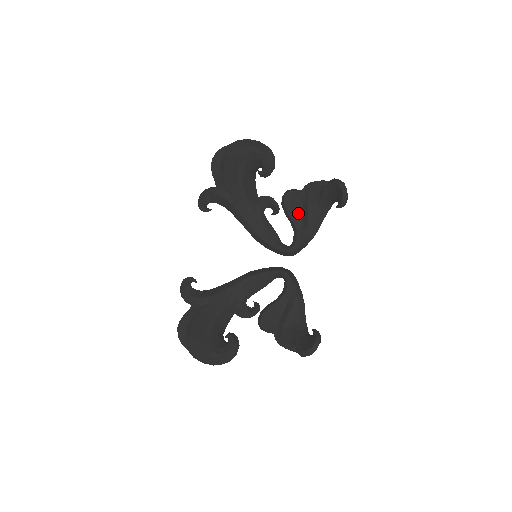
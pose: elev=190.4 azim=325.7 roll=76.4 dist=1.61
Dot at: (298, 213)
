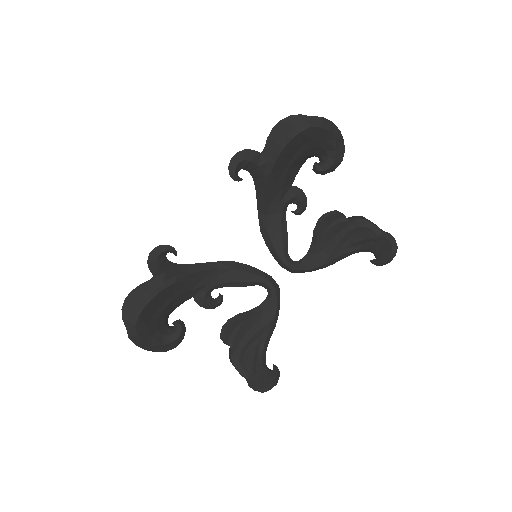
Dot at: (327, 237)
